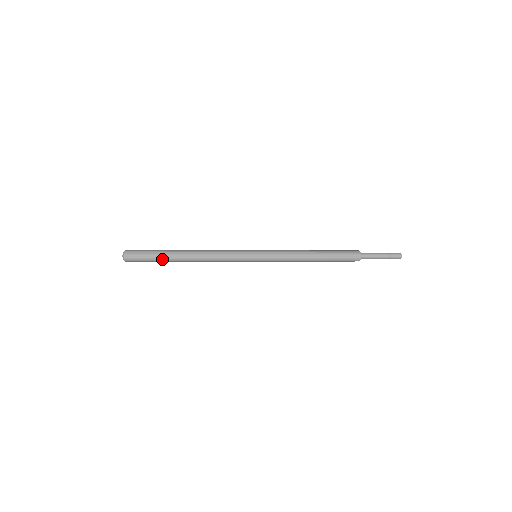
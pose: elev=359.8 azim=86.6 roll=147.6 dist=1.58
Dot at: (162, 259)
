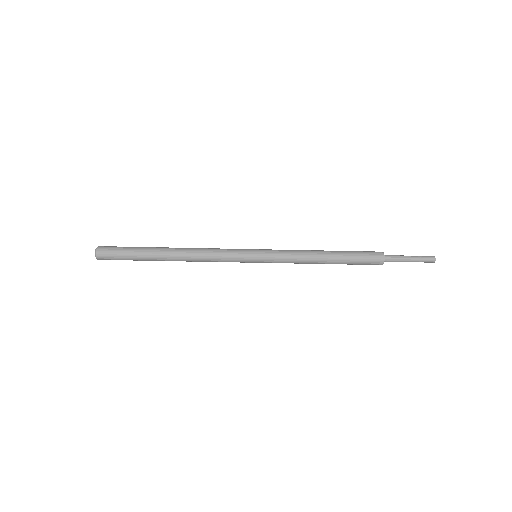
Dot at: (142, 251)
